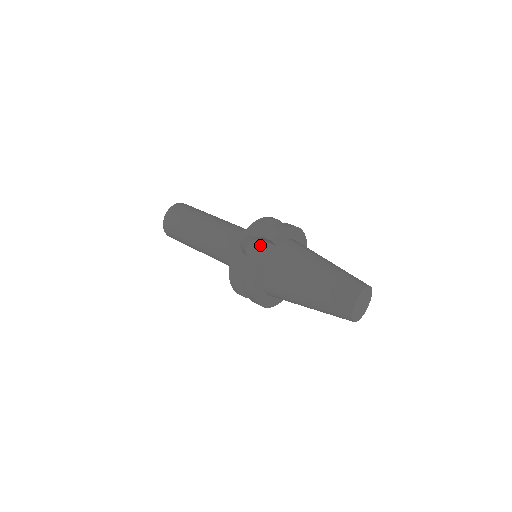
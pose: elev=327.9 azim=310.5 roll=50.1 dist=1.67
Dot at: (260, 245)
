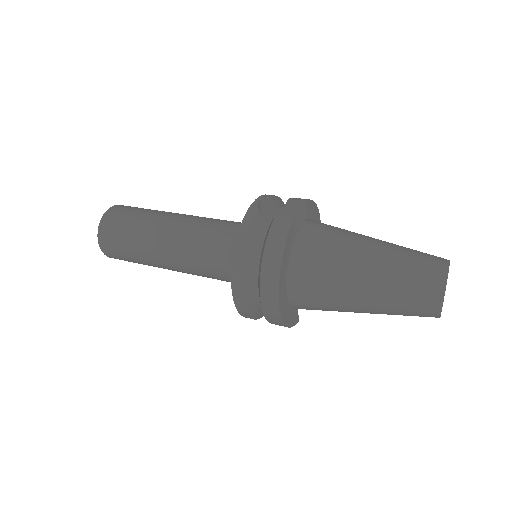
Dot at: occluded
